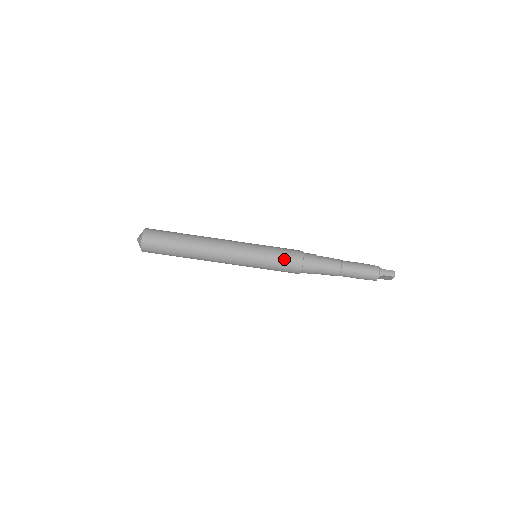
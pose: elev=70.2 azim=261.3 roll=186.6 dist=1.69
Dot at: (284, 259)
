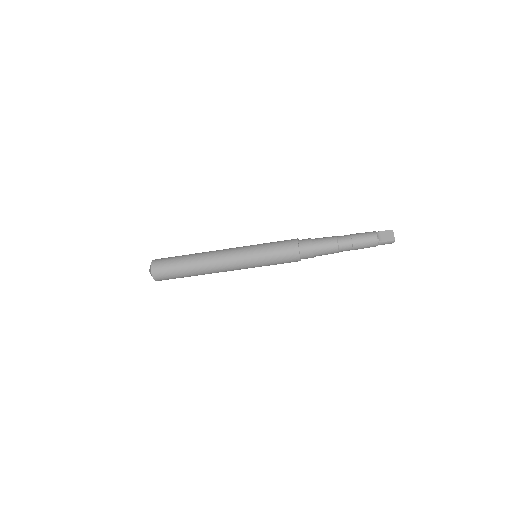
Dot at: occluded
